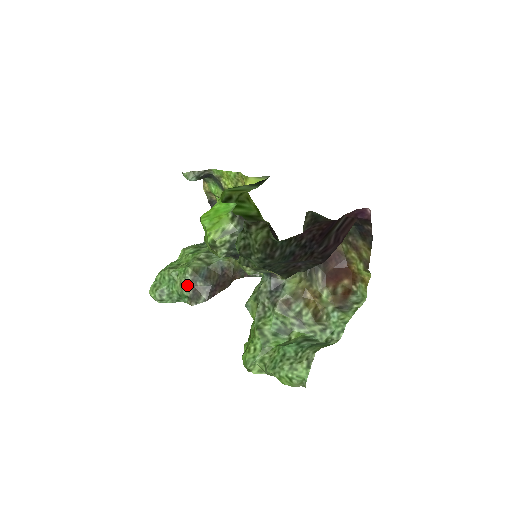
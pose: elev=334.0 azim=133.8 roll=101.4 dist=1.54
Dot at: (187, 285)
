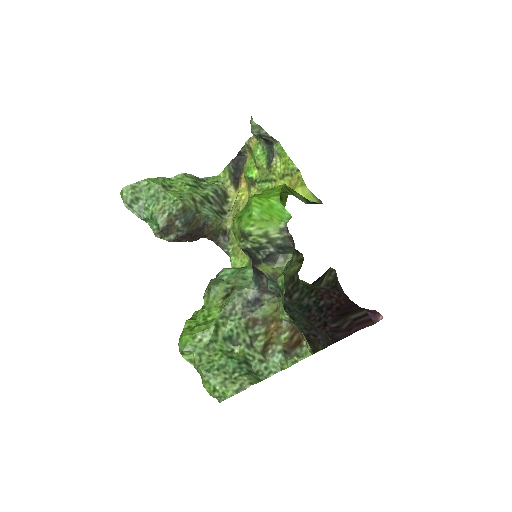
Dot at: (167, 216)
